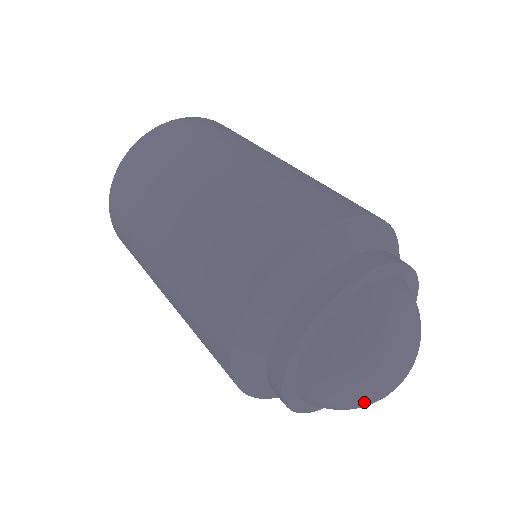
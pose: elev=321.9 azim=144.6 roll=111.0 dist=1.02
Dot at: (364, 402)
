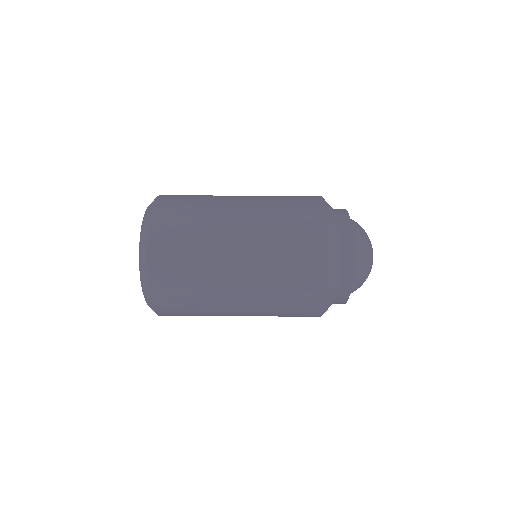
Dot at: (372, 261)
